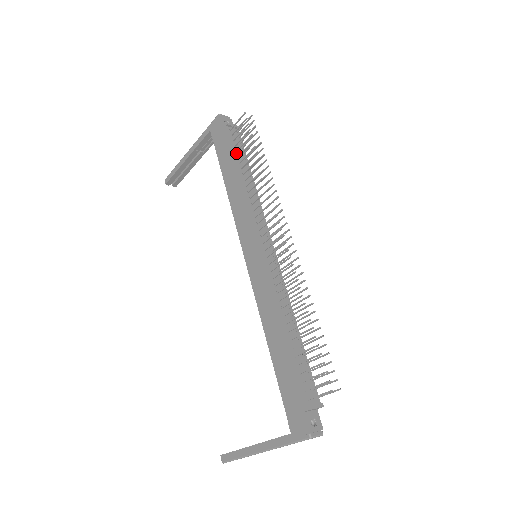
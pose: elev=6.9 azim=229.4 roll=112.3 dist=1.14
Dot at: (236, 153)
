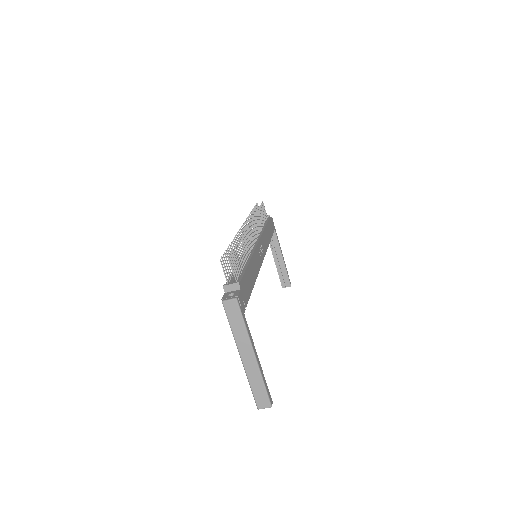
Dot at: occluded
